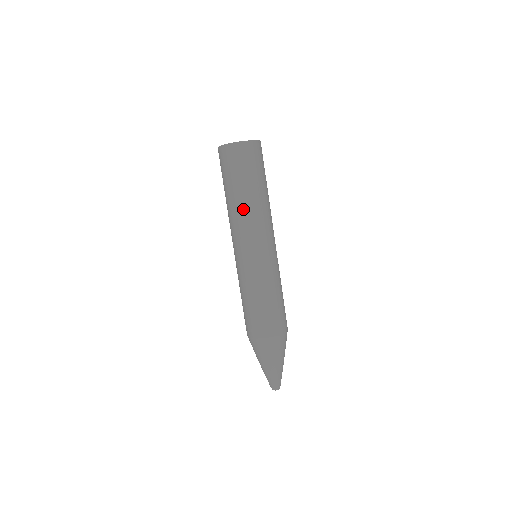
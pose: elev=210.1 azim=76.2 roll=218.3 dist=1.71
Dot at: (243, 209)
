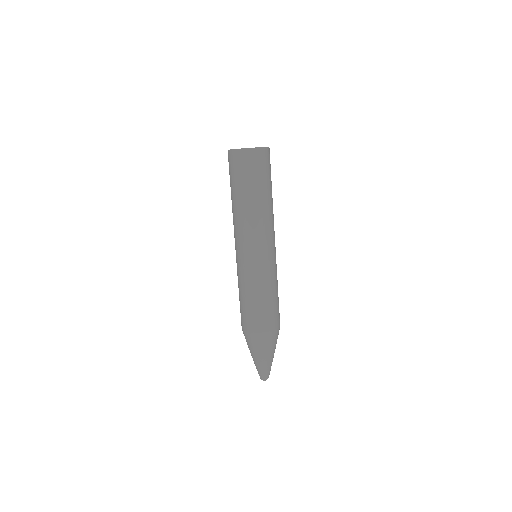
Dot at: (257, 212)
